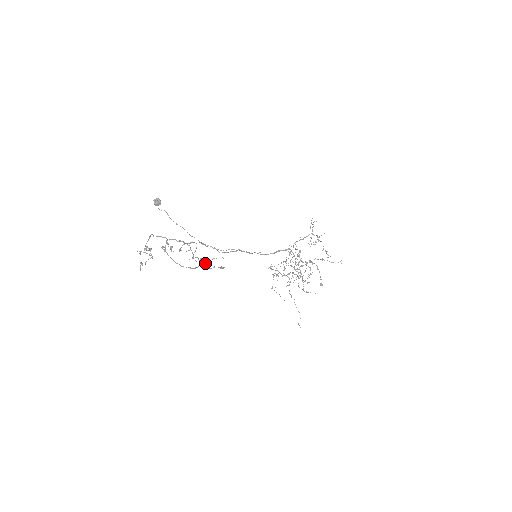
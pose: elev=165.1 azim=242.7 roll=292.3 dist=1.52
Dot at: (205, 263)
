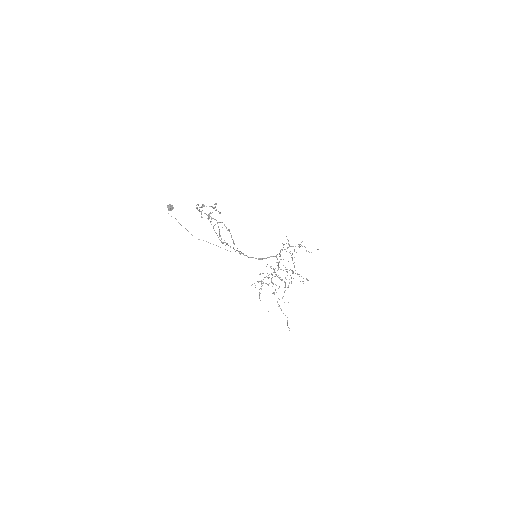
Dot at: (233, 241)
